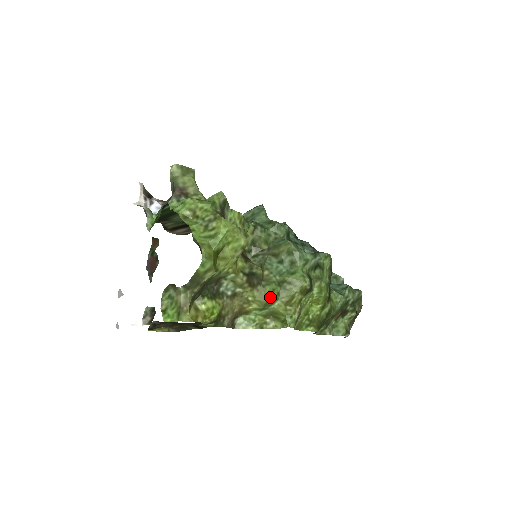
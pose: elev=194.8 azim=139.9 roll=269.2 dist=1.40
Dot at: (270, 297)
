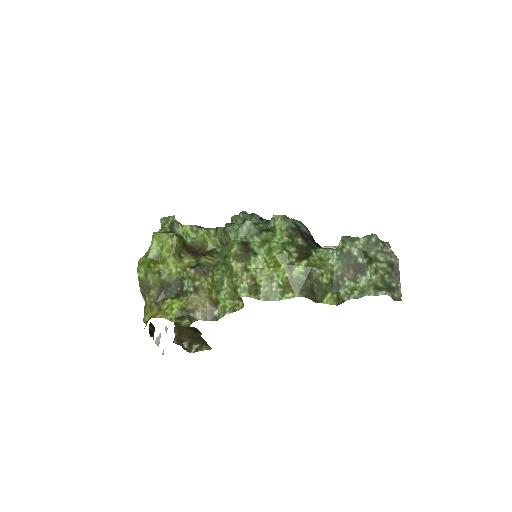
Dot at: (213, 277)
